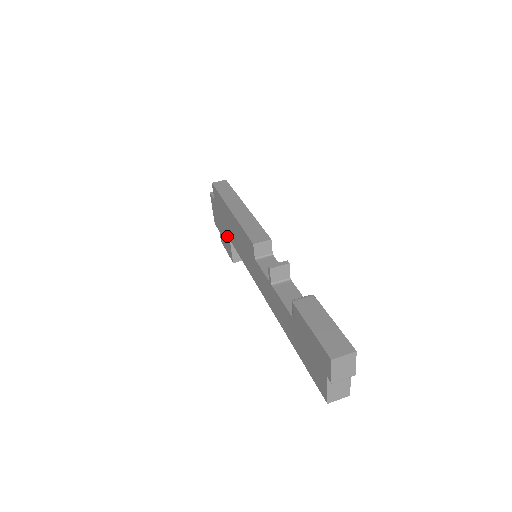
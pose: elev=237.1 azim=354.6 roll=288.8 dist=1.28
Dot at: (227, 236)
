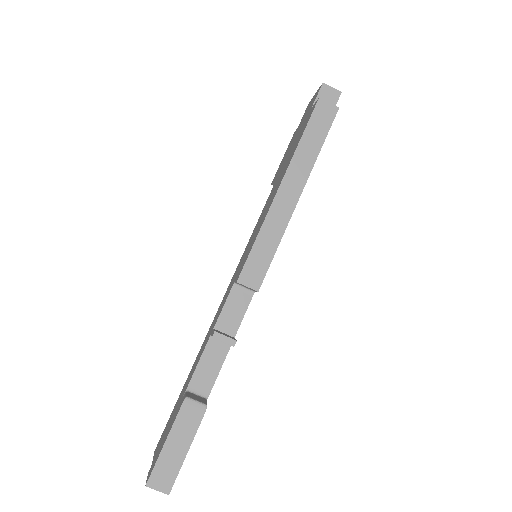
Dot at: (282, 166)
